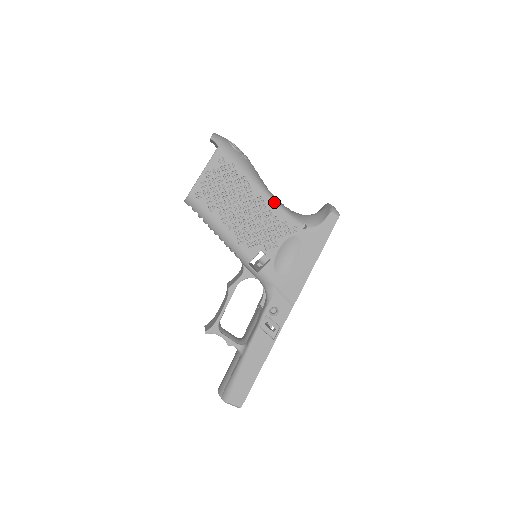
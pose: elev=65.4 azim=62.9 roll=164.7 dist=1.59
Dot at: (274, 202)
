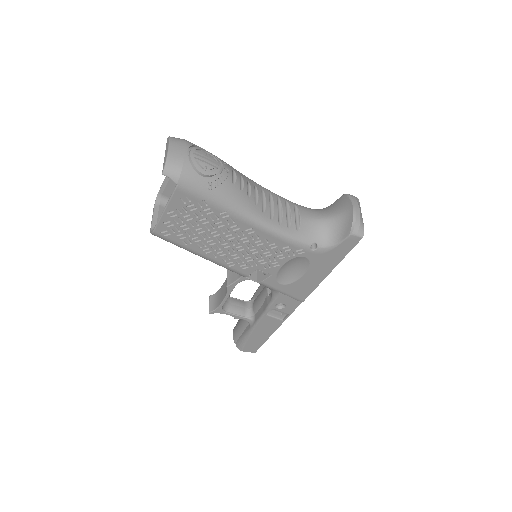
Dot at: (270, 231)
